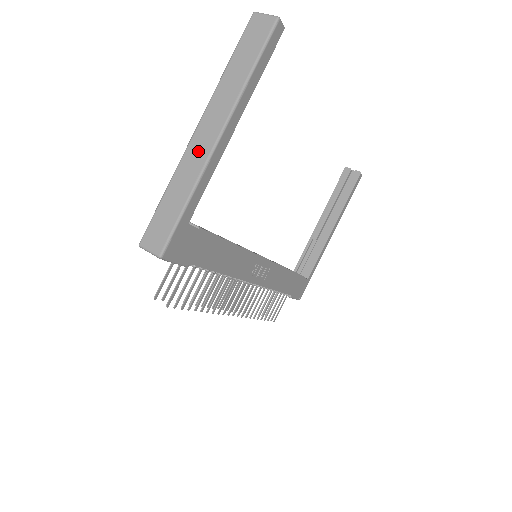
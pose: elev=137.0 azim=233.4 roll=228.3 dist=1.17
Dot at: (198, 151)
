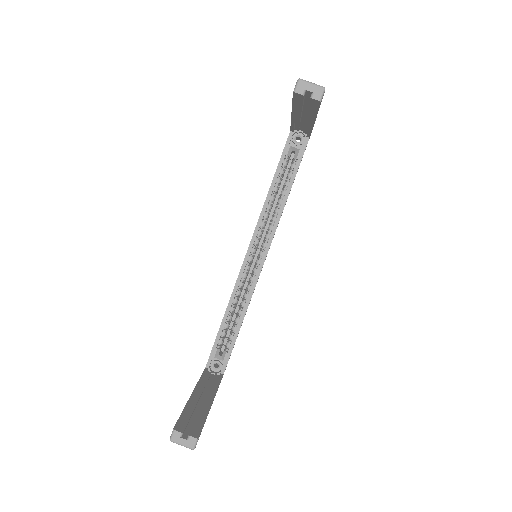
Dot at: occluded
